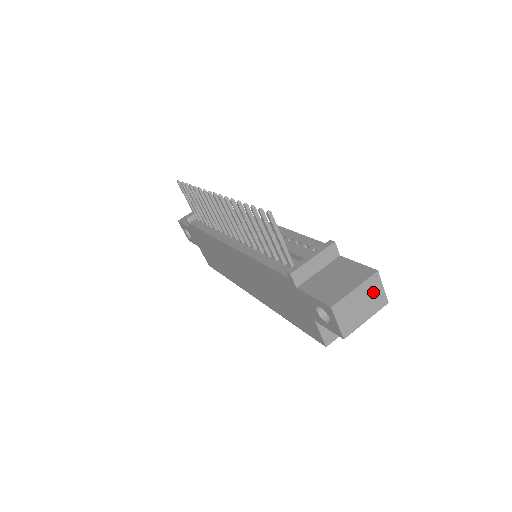
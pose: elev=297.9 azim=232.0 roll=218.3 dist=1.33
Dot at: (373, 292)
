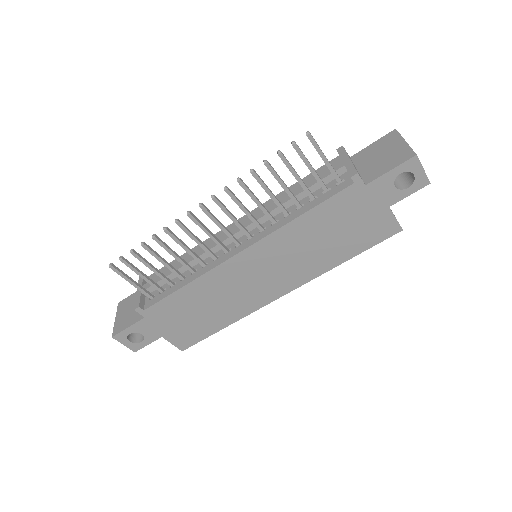
Dot at: occluded
